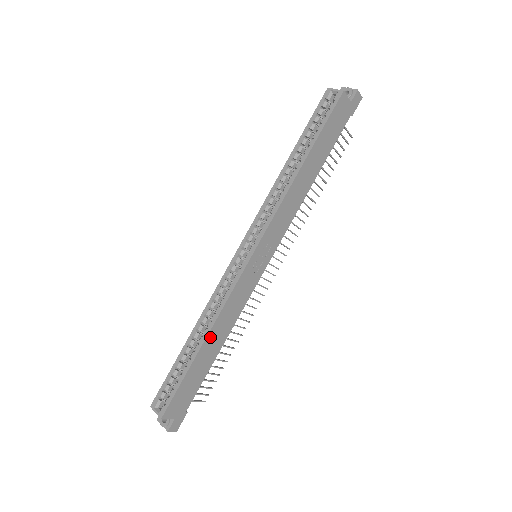
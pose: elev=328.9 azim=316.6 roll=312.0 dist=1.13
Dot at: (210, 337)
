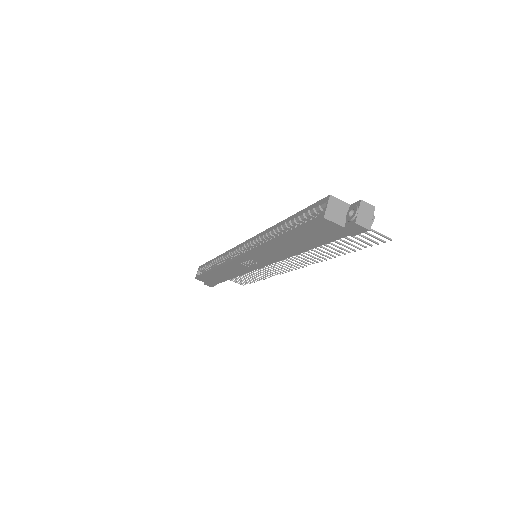
Dot at: (217, 271)
